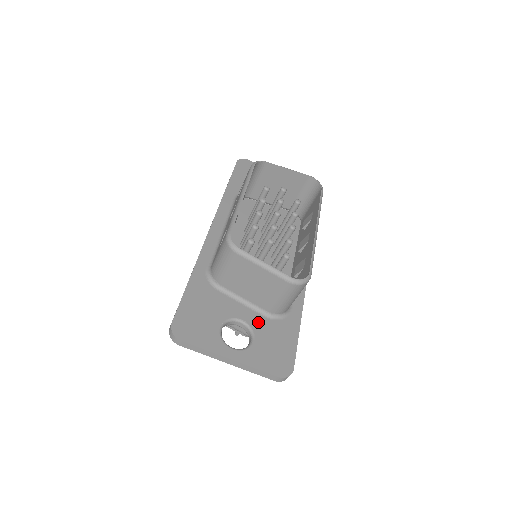
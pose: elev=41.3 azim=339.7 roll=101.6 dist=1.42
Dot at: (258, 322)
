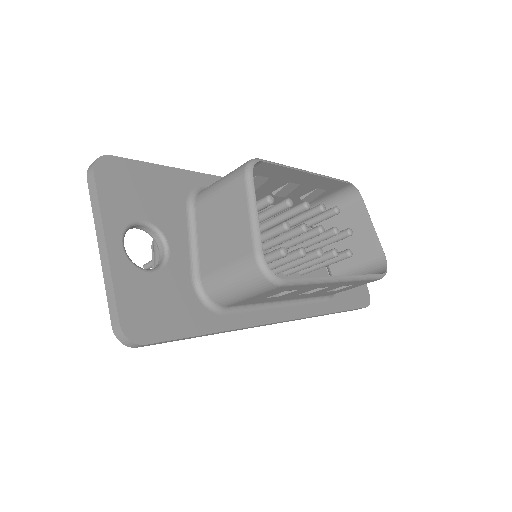
Dot at: (179, 271)
